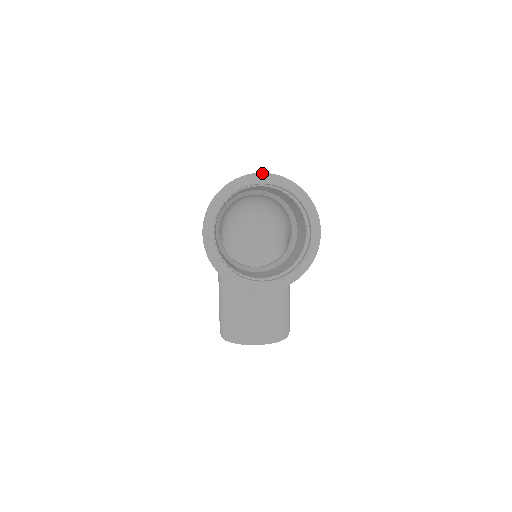
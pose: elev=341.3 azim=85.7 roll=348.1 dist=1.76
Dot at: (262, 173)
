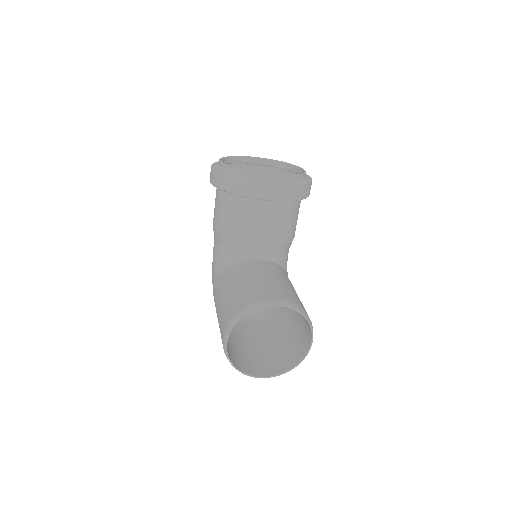
Dot at: occluded
